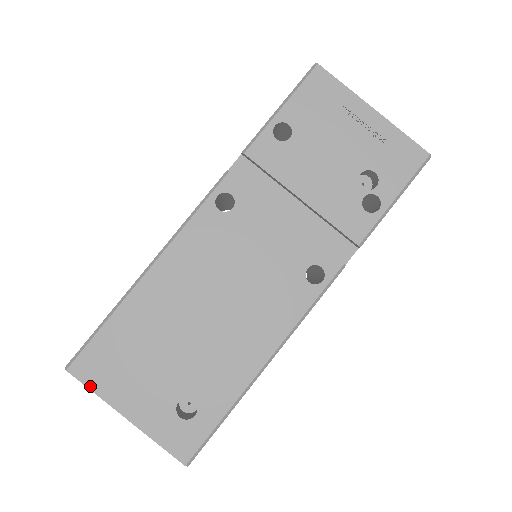
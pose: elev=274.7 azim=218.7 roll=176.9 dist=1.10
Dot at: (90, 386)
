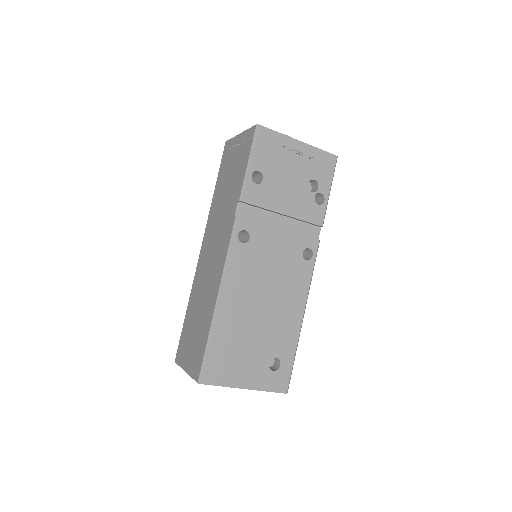
Dot at: (218, 384)
